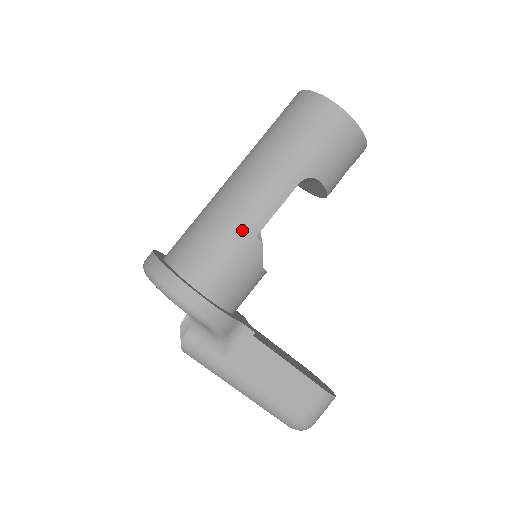
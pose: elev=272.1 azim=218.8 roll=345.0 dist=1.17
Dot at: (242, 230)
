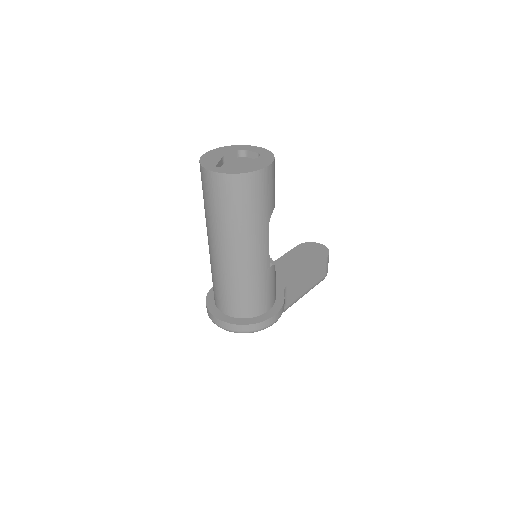
Dot at: (262, 274)
